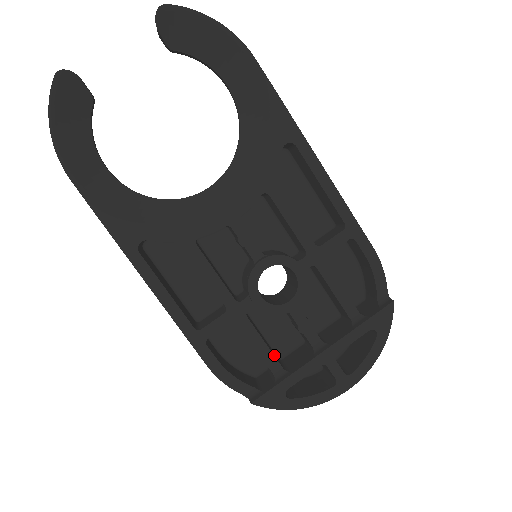
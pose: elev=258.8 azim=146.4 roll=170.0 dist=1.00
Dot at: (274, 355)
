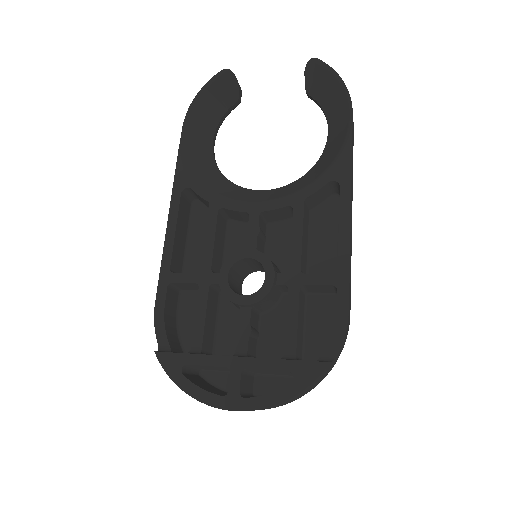
Dot at: (205, 336)
